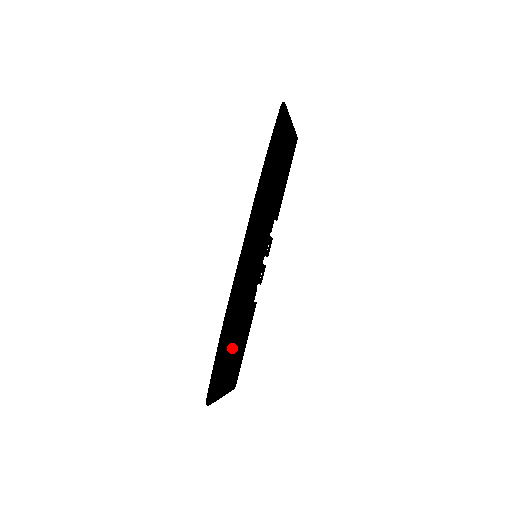
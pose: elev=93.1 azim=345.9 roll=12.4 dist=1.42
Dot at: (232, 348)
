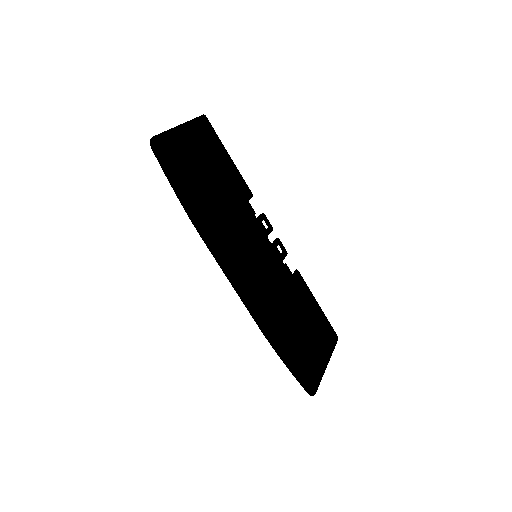
Dot at: (301, 333)
